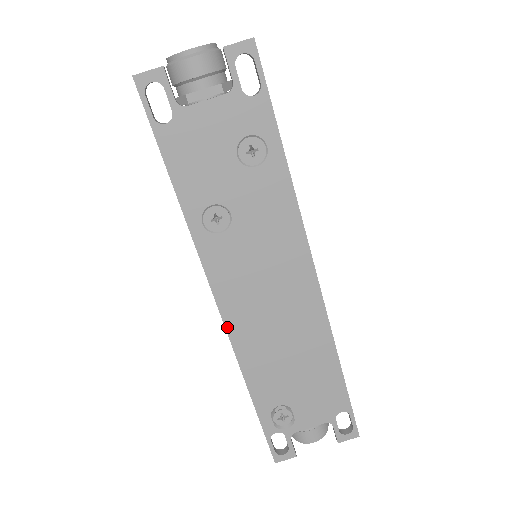
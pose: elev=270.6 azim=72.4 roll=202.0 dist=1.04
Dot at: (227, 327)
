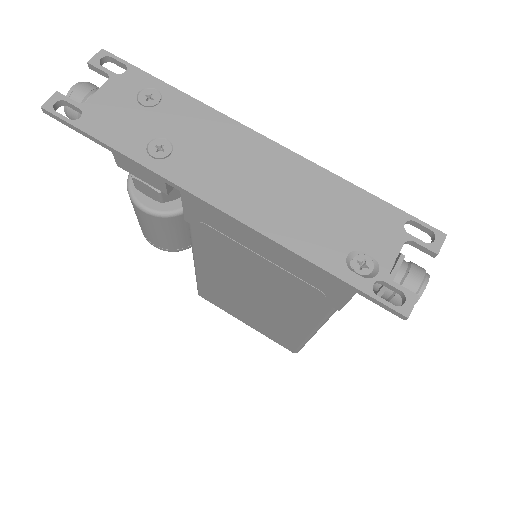
Dot at: (236, 218)
